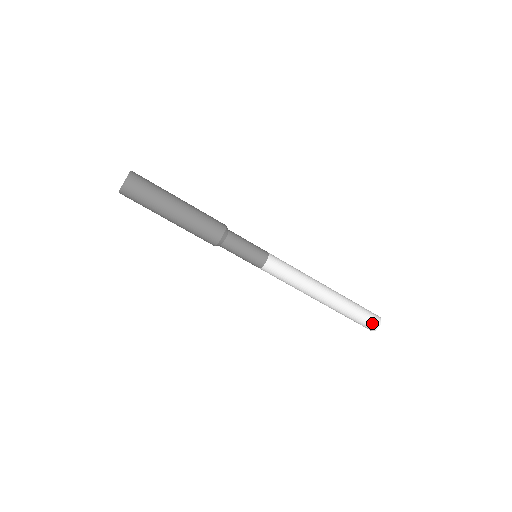
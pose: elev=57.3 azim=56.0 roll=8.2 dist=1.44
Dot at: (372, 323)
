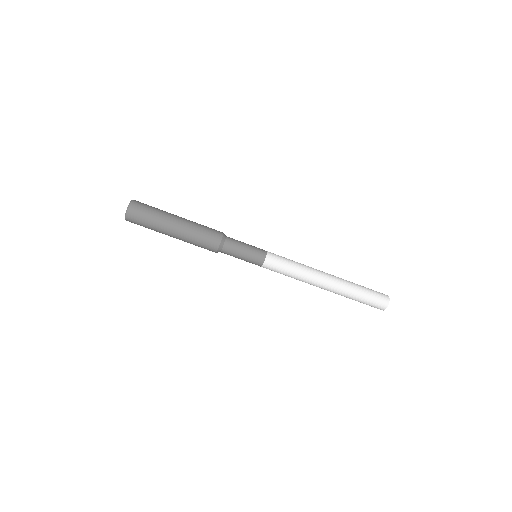
Dot at: (378, 305)
